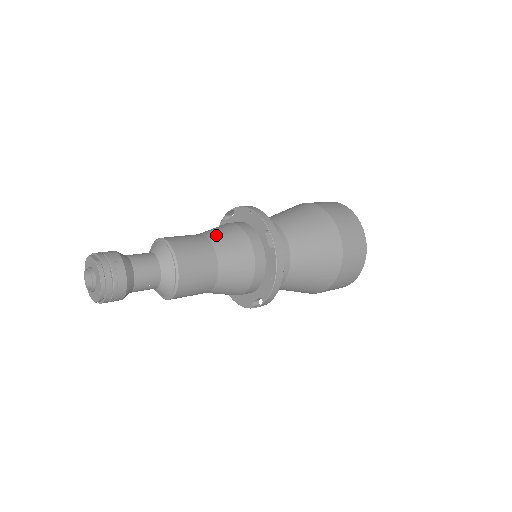
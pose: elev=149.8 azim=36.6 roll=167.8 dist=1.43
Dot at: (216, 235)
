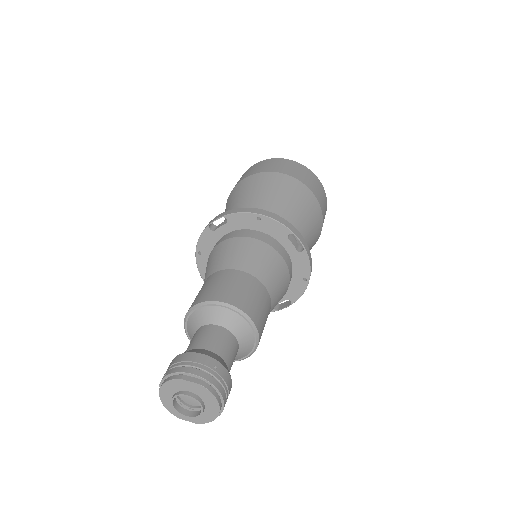
Dot at: (248, 263)
